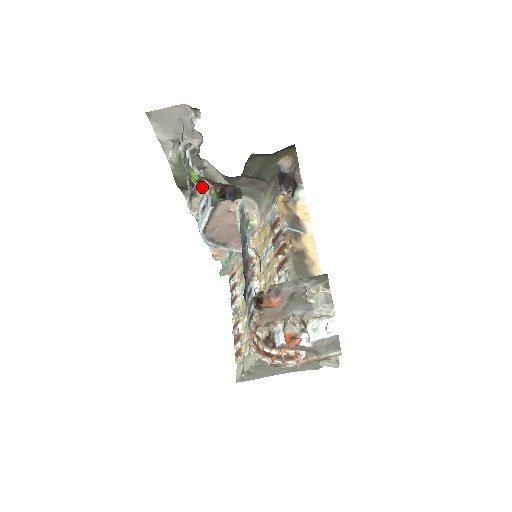
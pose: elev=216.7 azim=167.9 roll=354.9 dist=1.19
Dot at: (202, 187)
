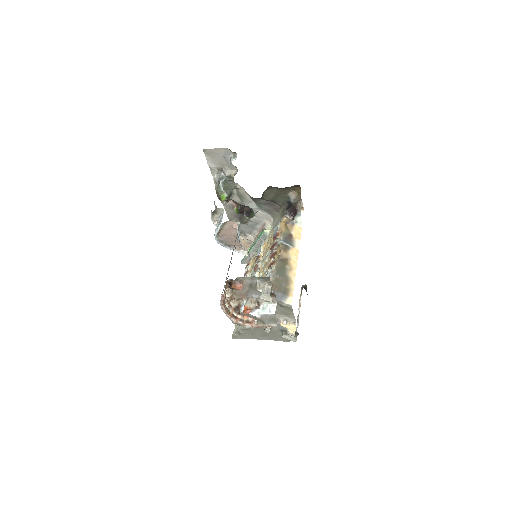
Dot at: (221, 209)
